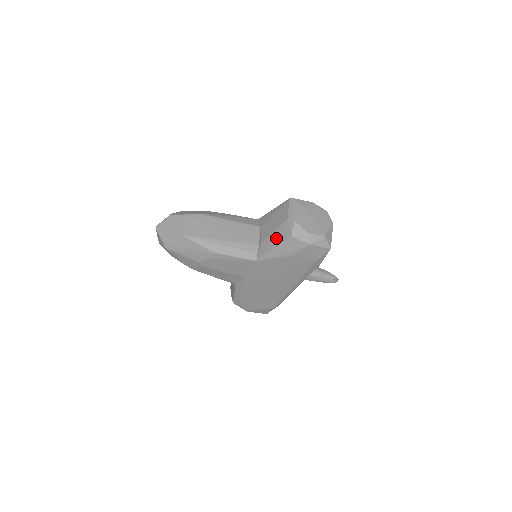
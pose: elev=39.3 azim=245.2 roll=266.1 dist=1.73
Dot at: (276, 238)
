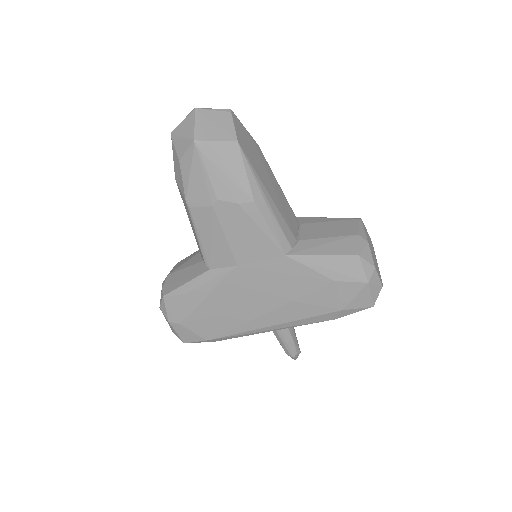
Dot at: (332, 246)
